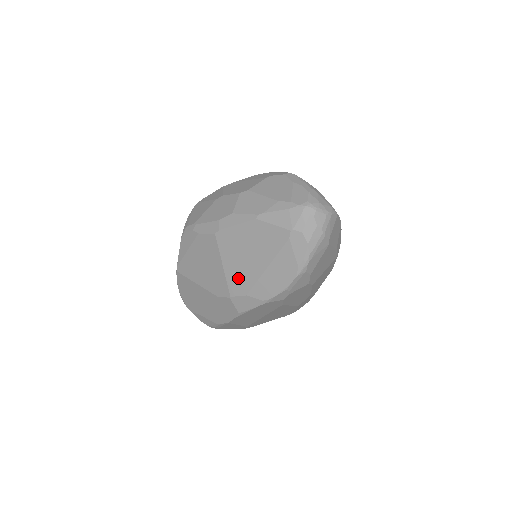
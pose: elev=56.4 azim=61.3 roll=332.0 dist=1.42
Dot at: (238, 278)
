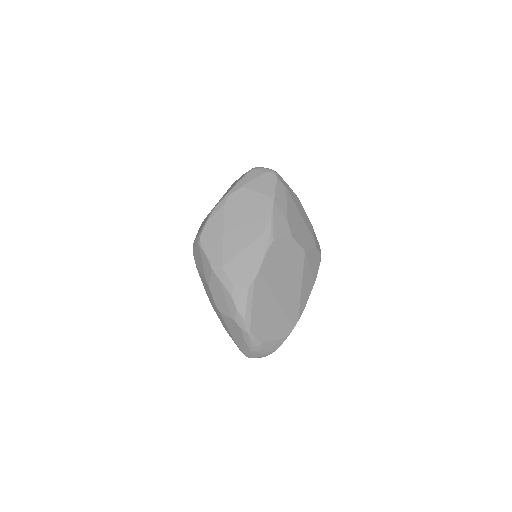
Dot at: occluded
